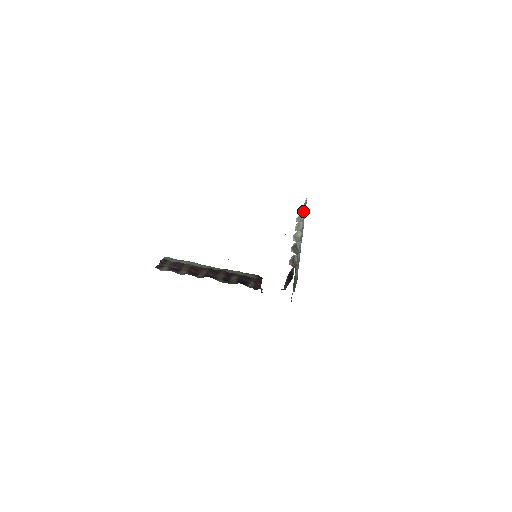
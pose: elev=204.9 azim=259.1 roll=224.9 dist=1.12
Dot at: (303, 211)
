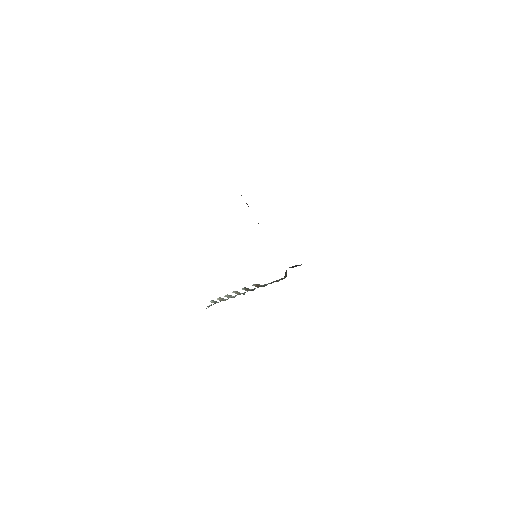
Dot at: (217, 302)
